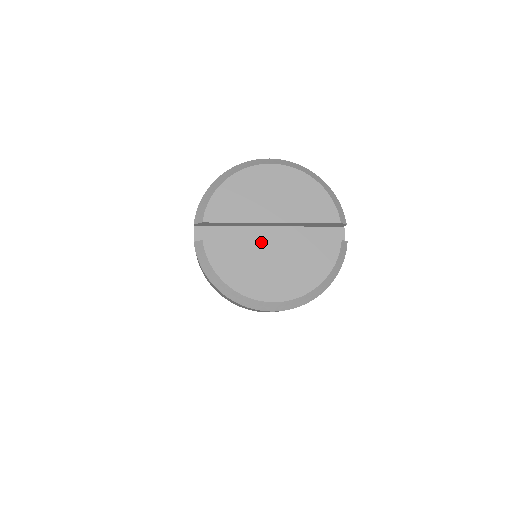
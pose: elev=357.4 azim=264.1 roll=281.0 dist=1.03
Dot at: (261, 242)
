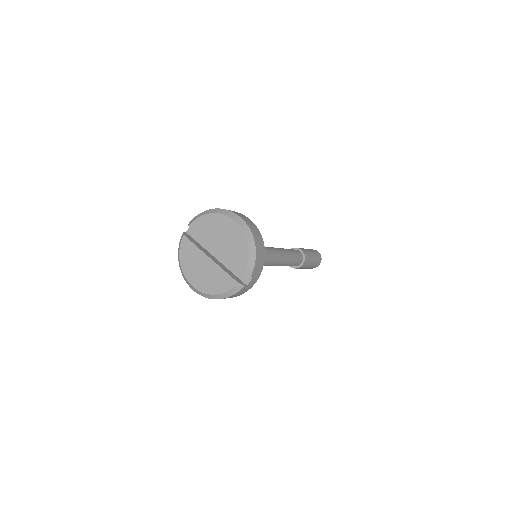
Dot at: (205, 255)
